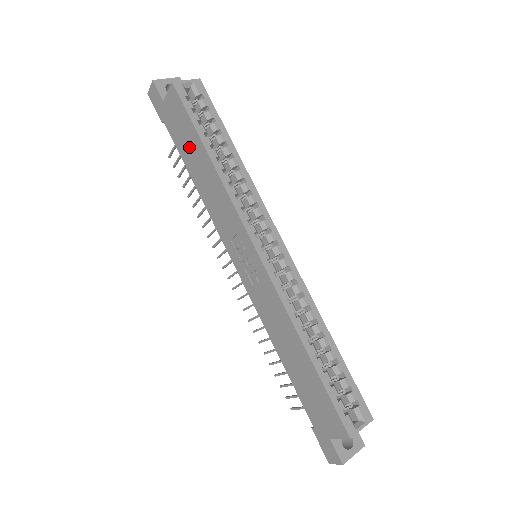
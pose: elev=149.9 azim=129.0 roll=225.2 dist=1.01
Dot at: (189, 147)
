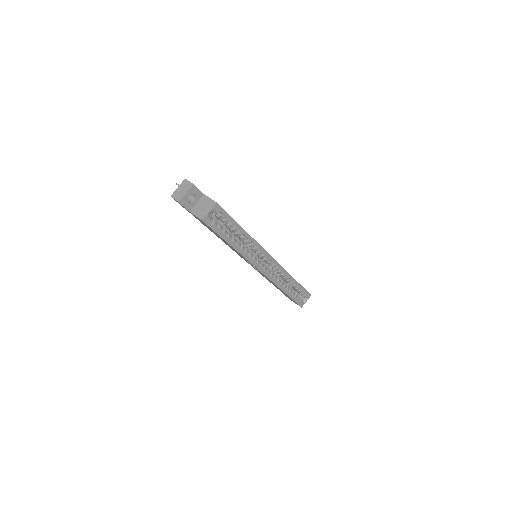
Dot at: occluded
